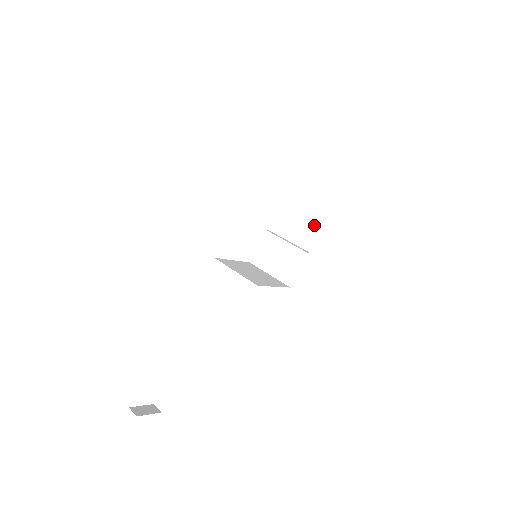
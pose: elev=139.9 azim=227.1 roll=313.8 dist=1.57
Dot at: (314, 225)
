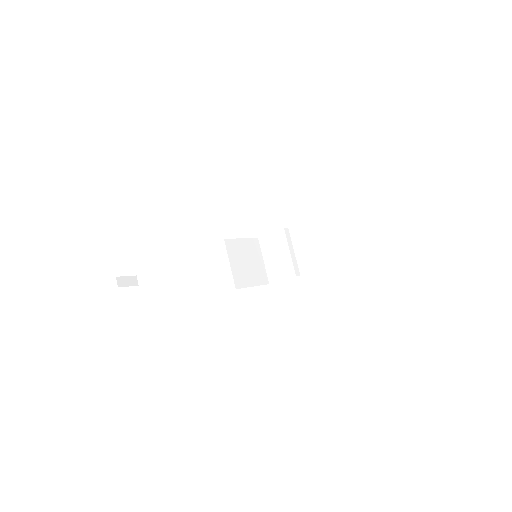
Dot at: (317, 260)
